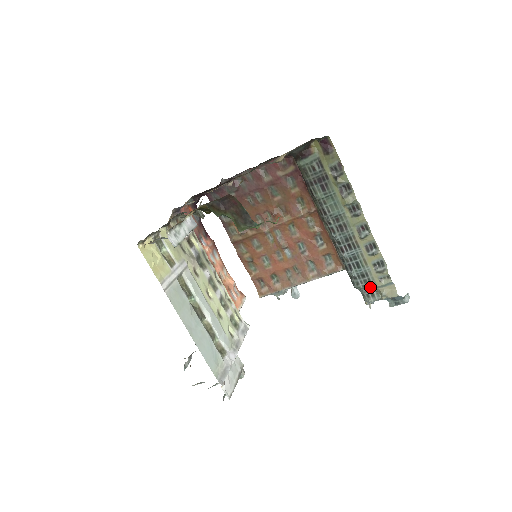
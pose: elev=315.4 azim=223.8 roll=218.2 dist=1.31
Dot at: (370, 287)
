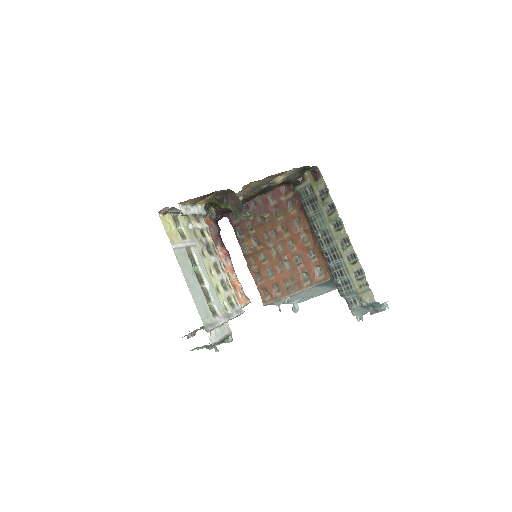
Dot at: (352, 294)
